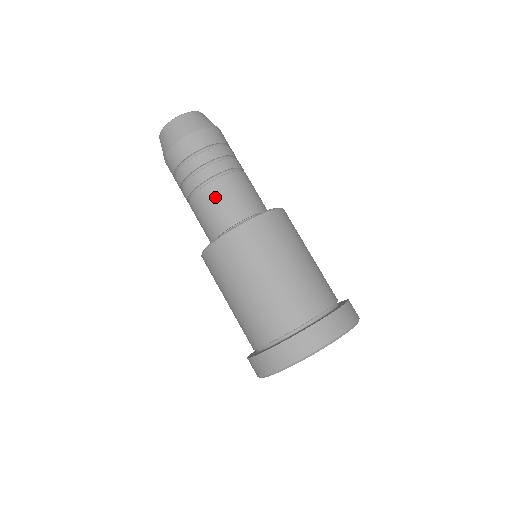
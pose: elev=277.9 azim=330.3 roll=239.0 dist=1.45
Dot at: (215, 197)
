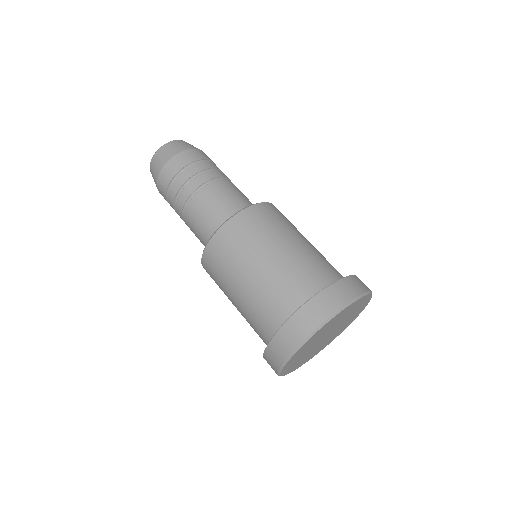
Dot at: (204, 204)
